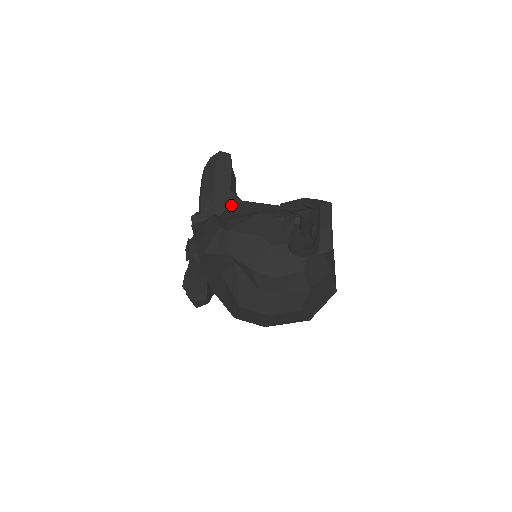
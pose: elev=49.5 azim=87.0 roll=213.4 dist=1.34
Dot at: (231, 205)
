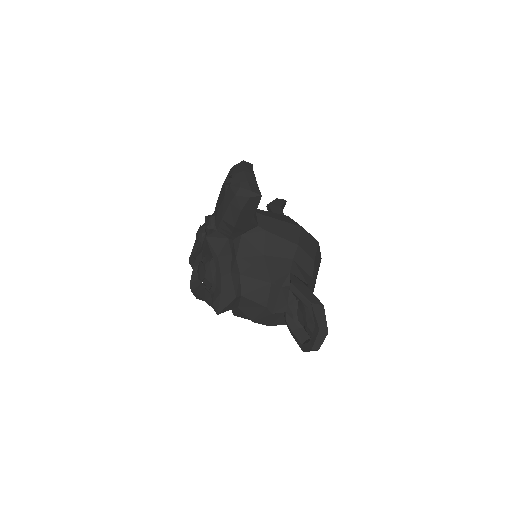
Dot at: (247, 231)
